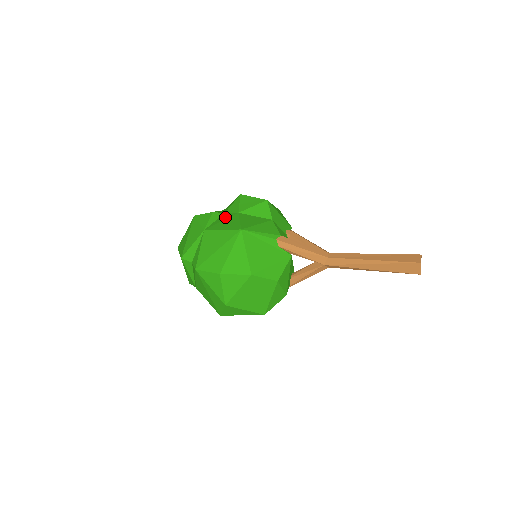
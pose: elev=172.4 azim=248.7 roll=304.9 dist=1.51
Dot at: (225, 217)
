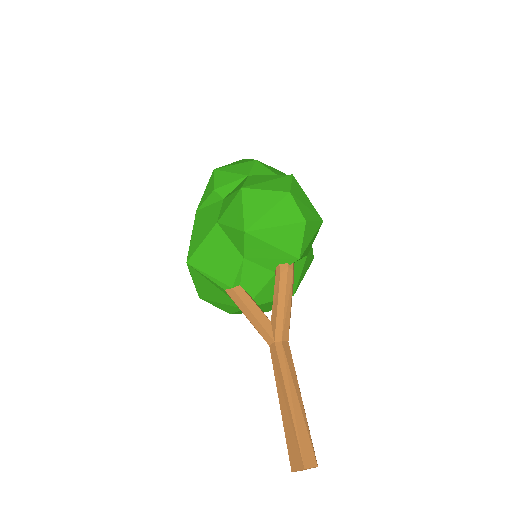
Dot at: (213, 212)
